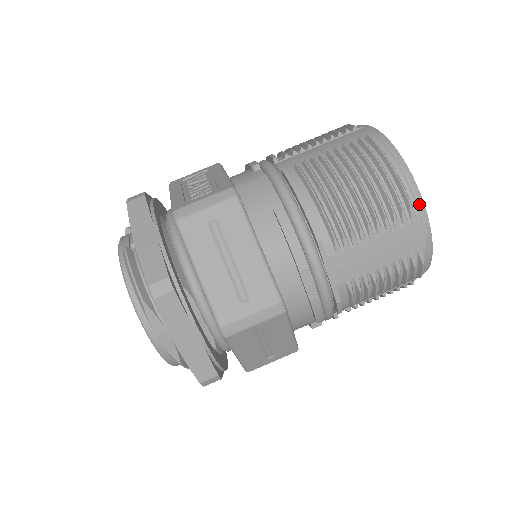
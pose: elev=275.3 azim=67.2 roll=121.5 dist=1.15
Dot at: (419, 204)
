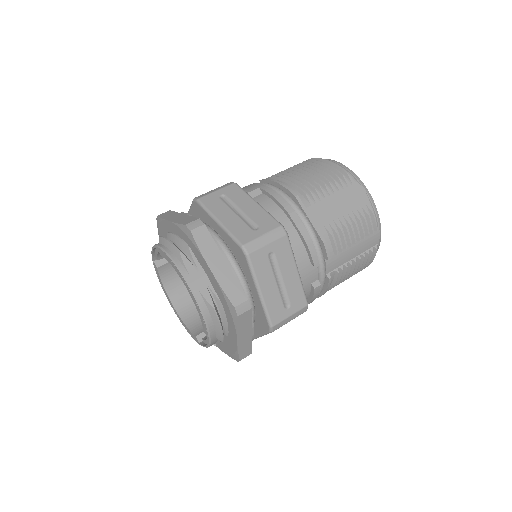
Dot at: (353, 175)
